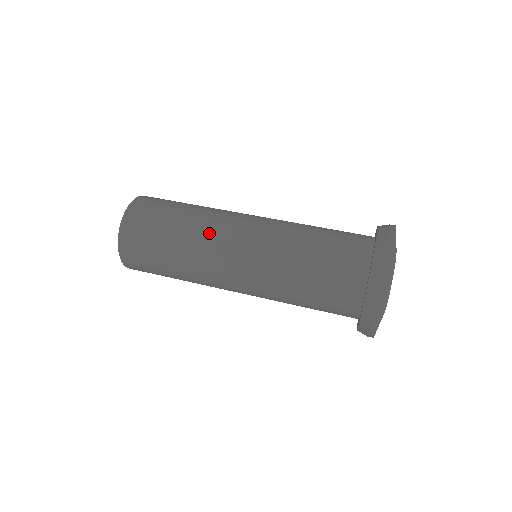
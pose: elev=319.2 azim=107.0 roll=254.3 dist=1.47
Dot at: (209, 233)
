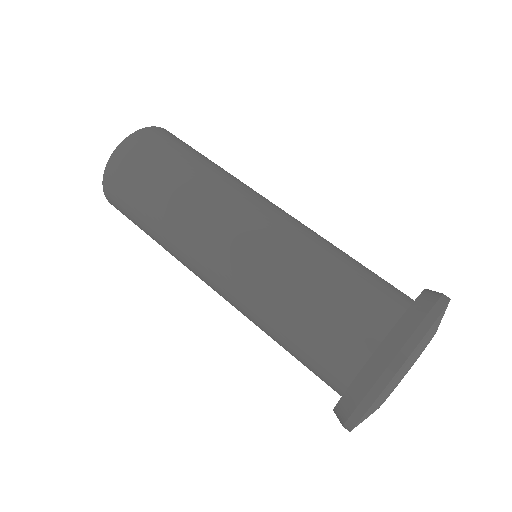
Dot at: (225, 186)
